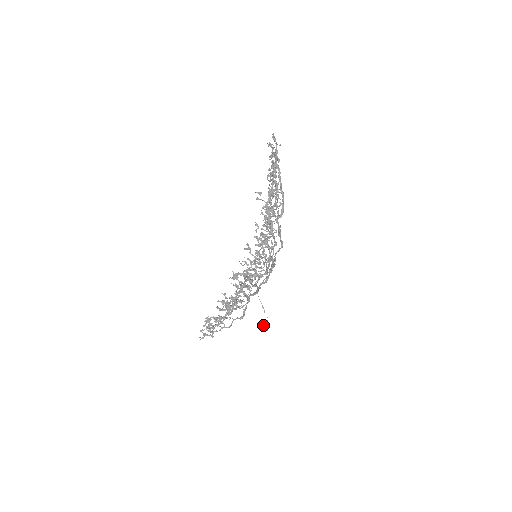
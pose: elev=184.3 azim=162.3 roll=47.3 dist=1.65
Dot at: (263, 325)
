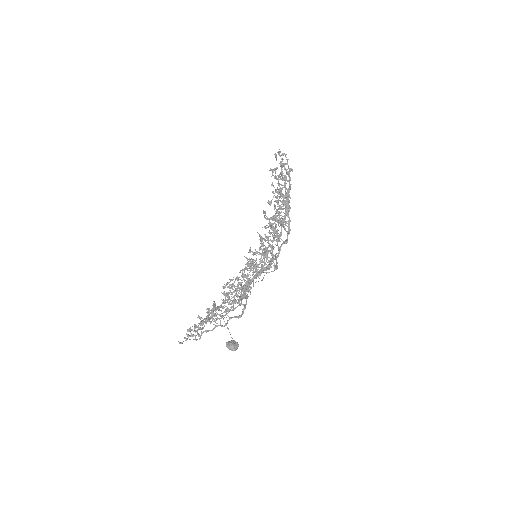
Dot at: (234, 343)
